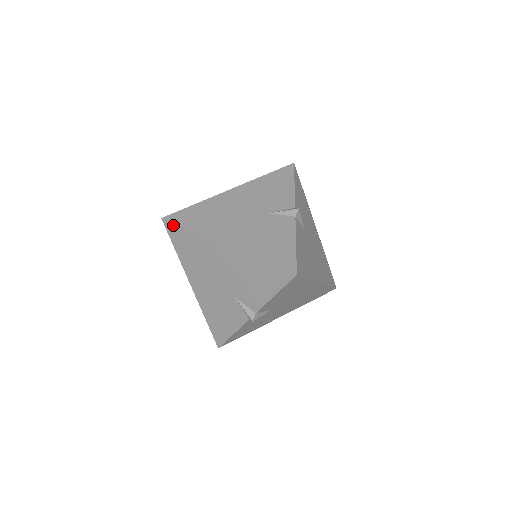
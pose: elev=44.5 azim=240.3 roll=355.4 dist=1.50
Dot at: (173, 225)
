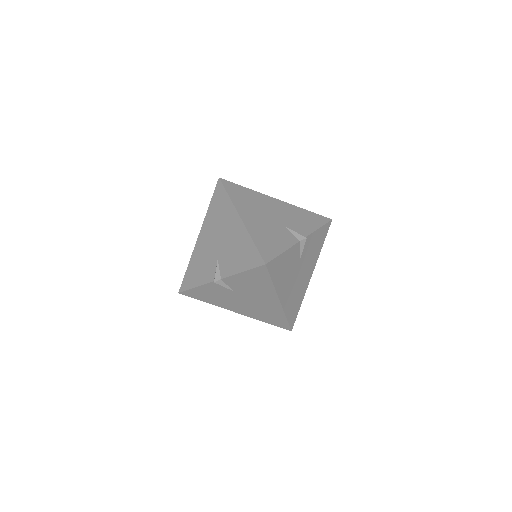
Dot at: (230, 183)
